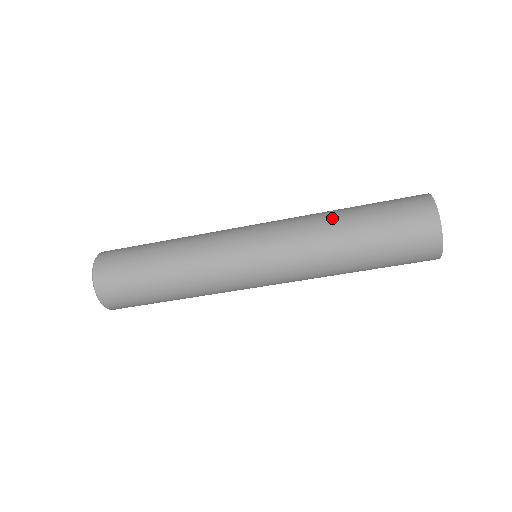
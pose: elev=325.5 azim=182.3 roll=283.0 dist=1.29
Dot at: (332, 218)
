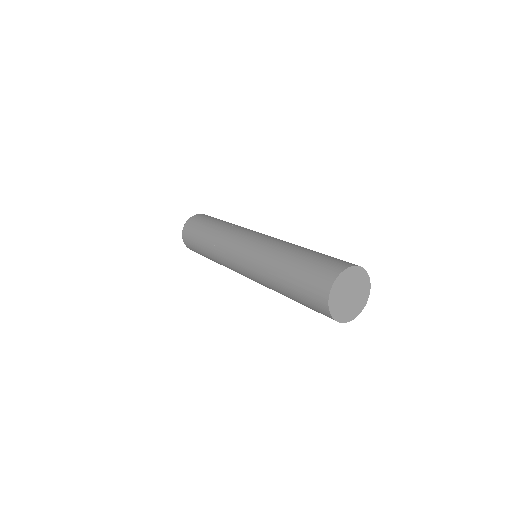
Dot at: (293, 247)
